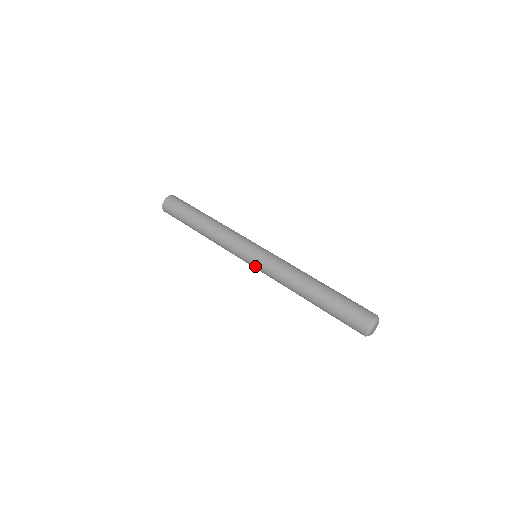
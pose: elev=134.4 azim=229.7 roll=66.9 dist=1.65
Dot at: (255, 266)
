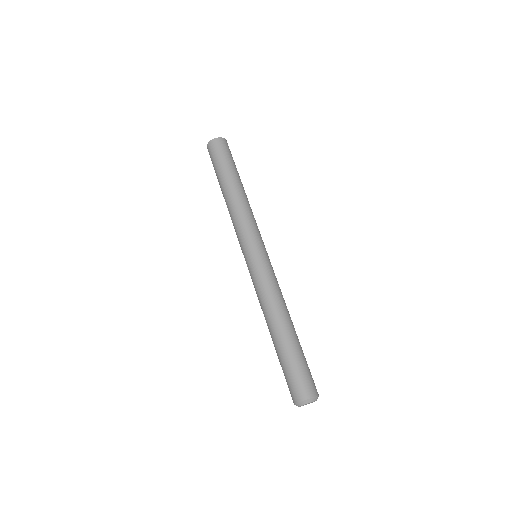
Dot at: occluded
